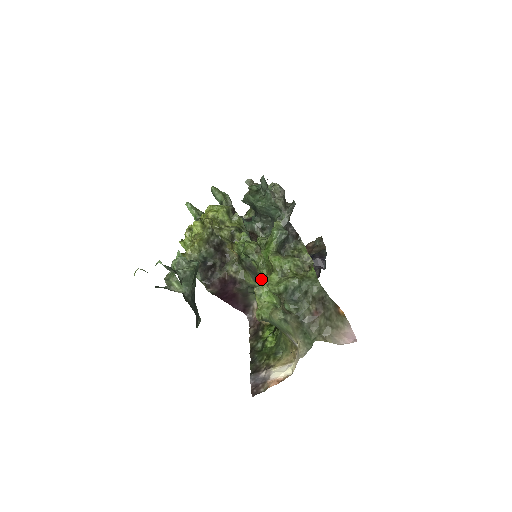
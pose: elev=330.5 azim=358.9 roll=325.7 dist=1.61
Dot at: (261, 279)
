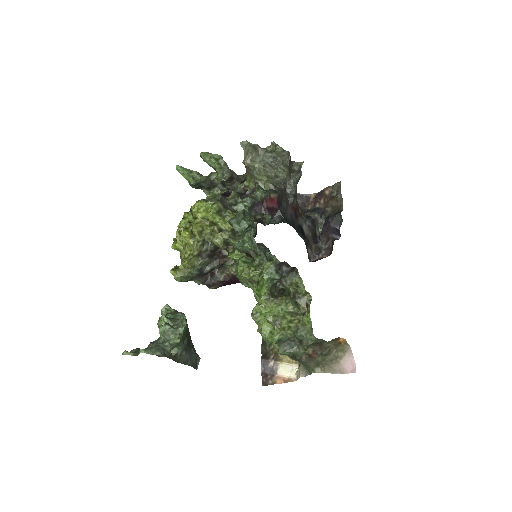
Dot at: (258, 307)
